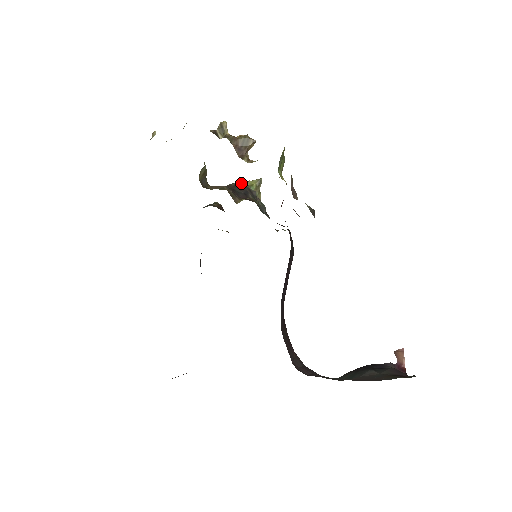
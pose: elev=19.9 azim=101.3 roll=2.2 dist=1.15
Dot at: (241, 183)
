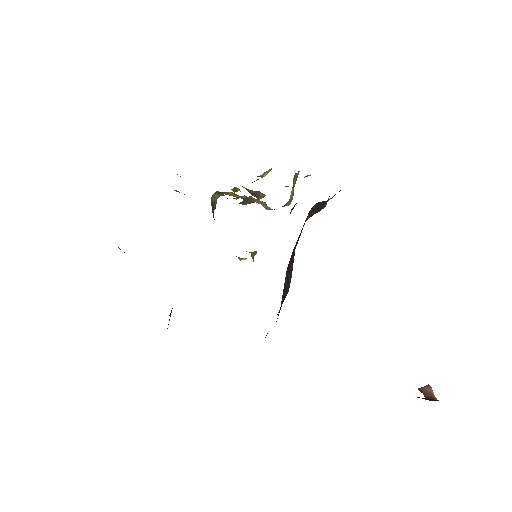
Dot at: occluded
